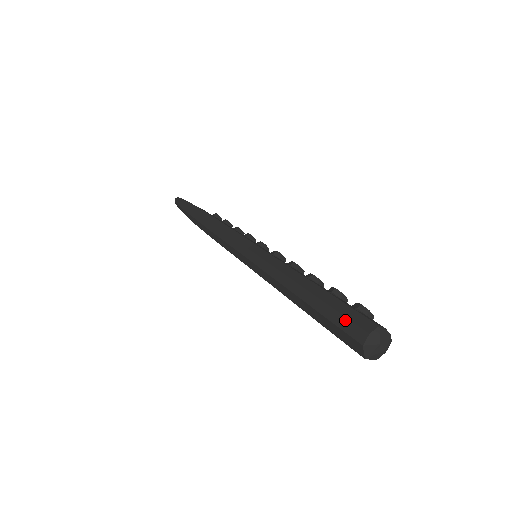
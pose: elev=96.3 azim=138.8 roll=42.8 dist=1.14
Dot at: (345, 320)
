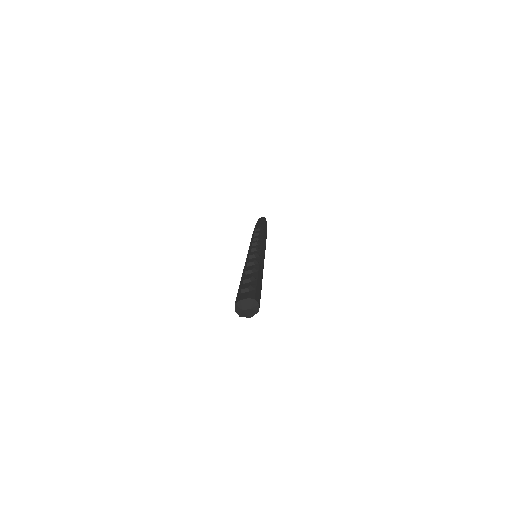
Dot at: occluded
